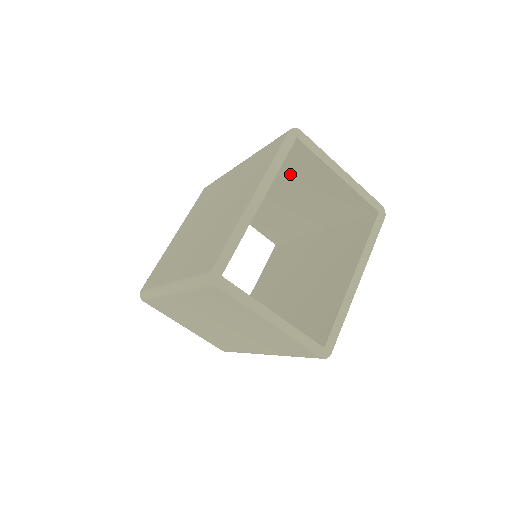
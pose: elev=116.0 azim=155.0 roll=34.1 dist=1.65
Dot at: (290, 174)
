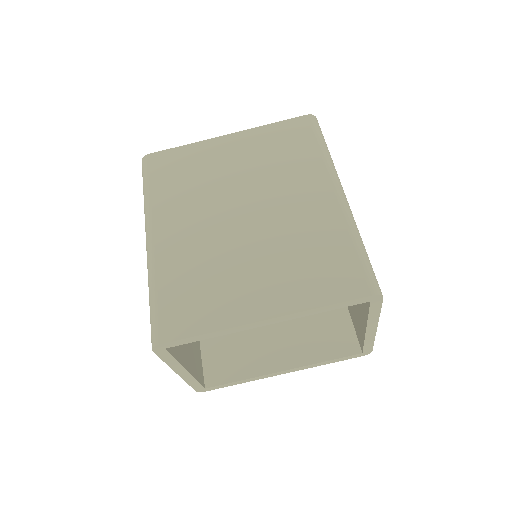
Dot at: occluded
